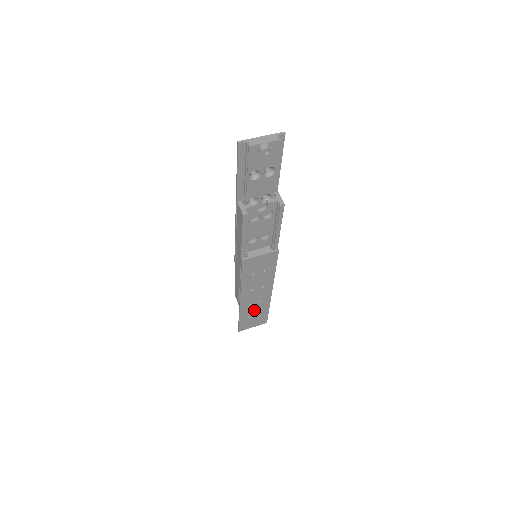
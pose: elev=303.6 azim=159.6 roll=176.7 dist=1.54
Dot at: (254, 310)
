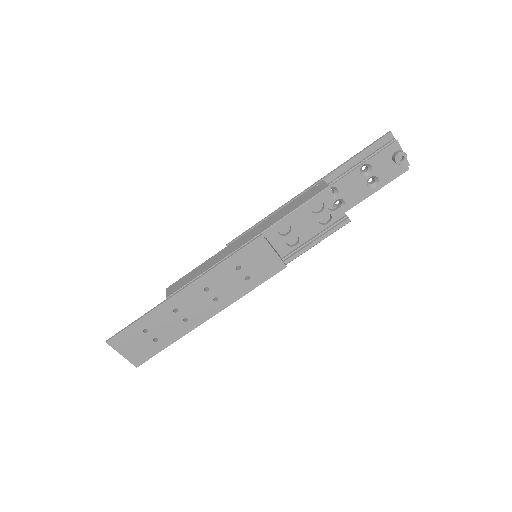
Dot at: (163, 326)
